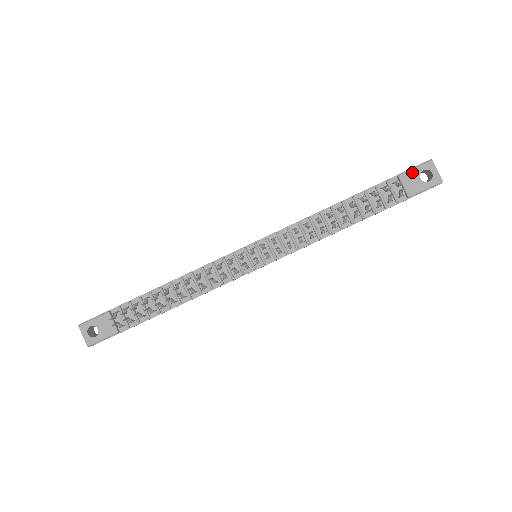
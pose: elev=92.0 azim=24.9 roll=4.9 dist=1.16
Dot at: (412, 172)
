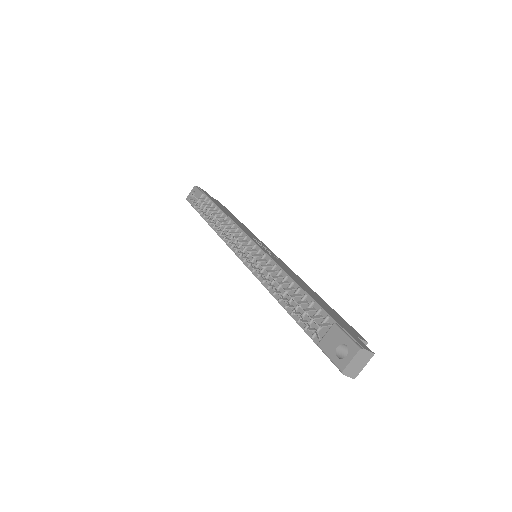
Dot at: (341, 334)
